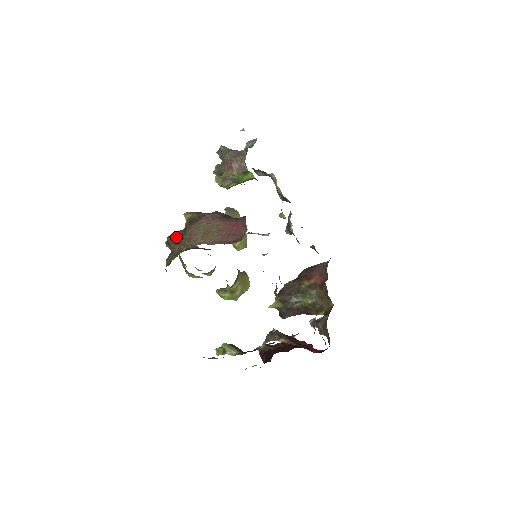
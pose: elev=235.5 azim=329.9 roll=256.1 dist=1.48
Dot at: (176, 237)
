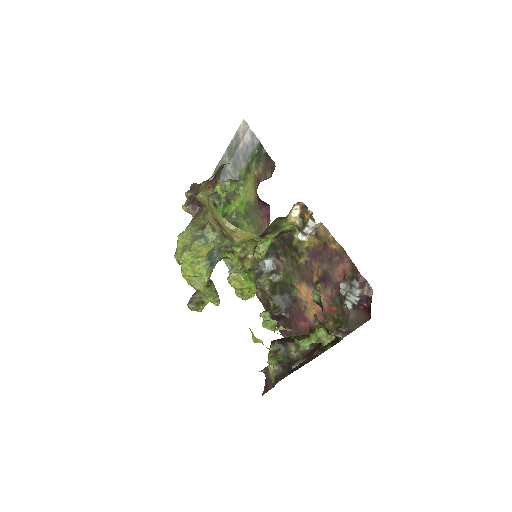
Dot at: occluded
